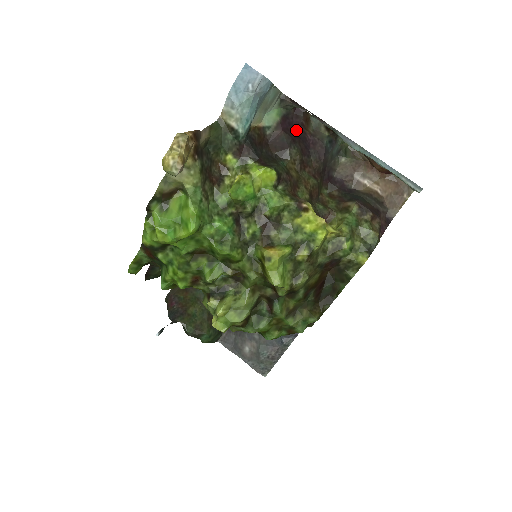
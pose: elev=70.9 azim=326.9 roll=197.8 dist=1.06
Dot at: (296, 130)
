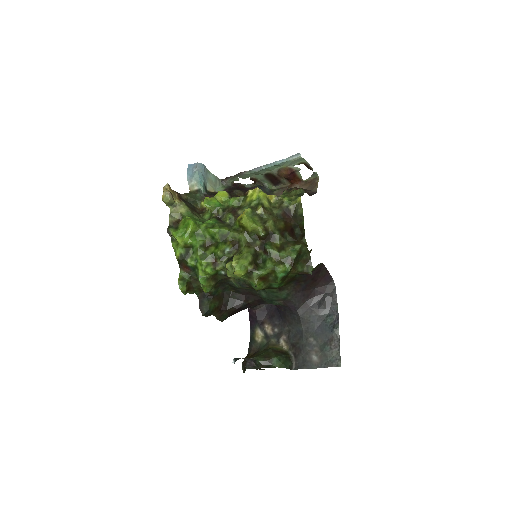
Dot at: (237, 188)
